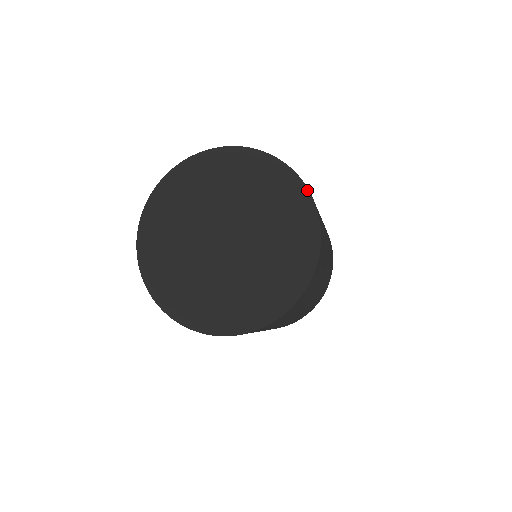
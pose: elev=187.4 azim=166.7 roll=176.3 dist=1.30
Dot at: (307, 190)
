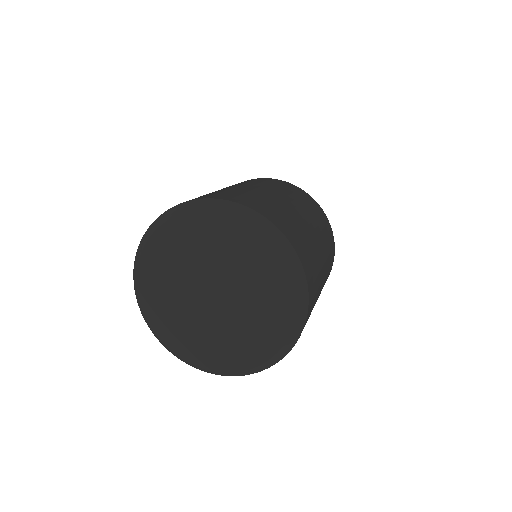
Dot at: (273, 227)
